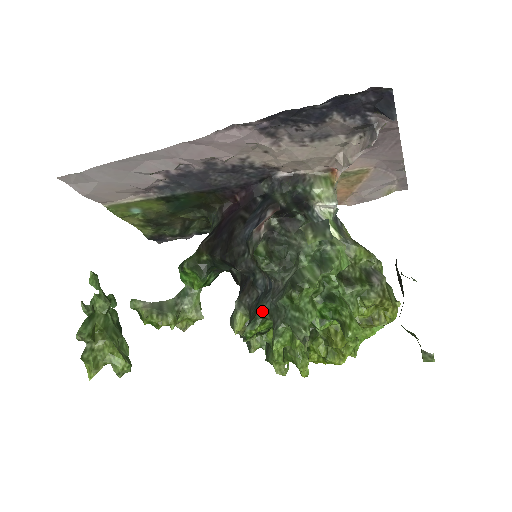
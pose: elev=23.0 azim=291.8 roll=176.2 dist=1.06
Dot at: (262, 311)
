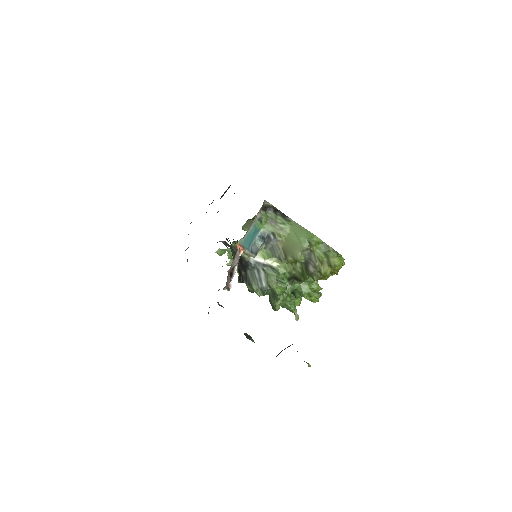
Dot at: occluded
